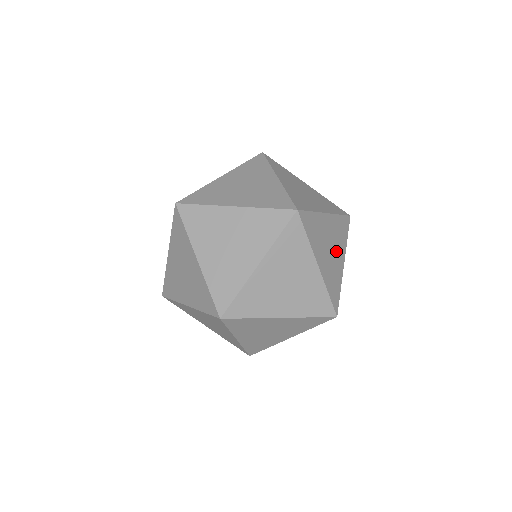
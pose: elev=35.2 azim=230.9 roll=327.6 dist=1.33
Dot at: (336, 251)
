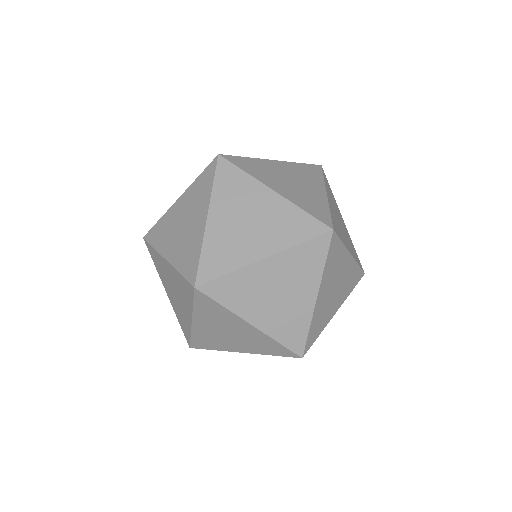
Dot at: (340, 218)
